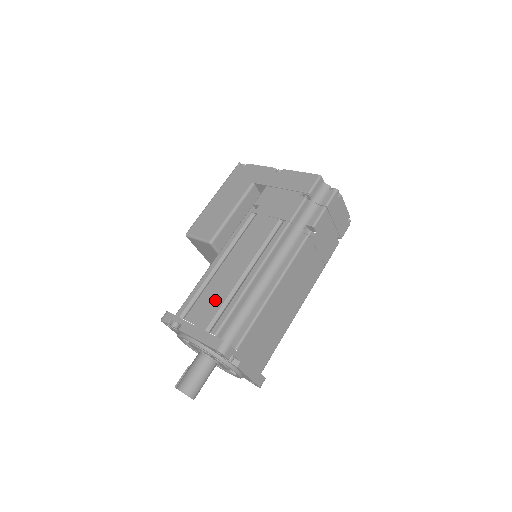
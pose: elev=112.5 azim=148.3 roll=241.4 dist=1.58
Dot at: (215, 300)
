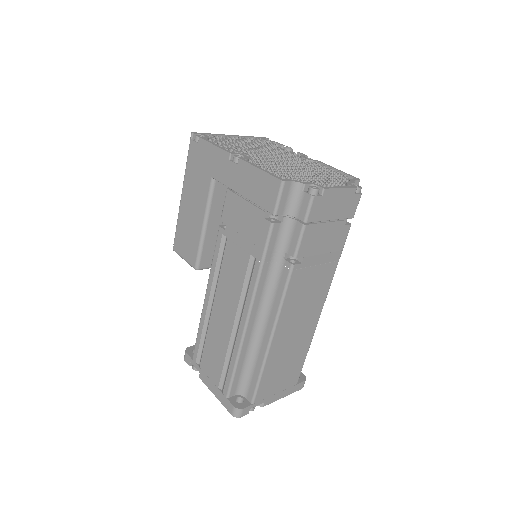
Dot at: (217, 355)
